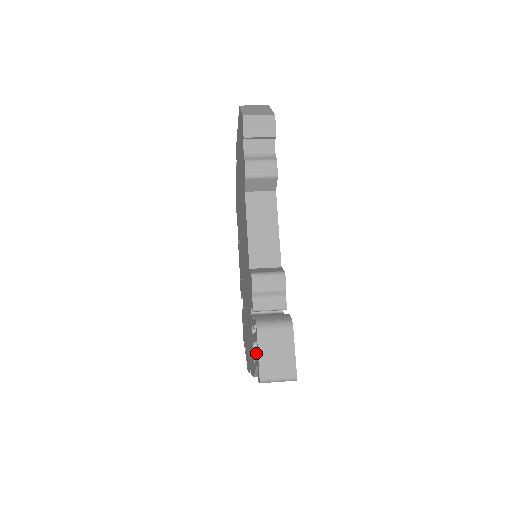
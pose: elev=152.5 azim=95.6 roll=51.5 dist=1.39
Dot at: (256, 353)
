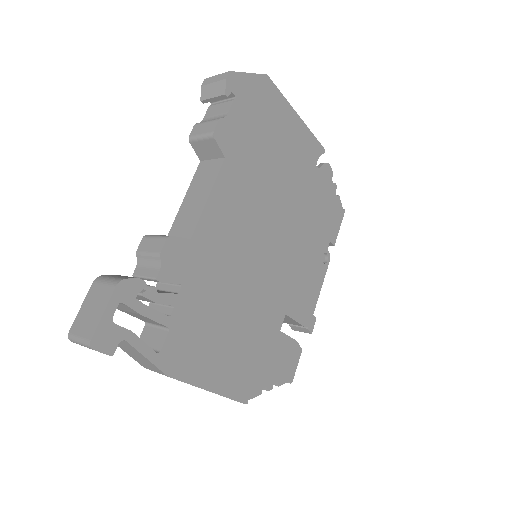
Dot at: (143, 335)
